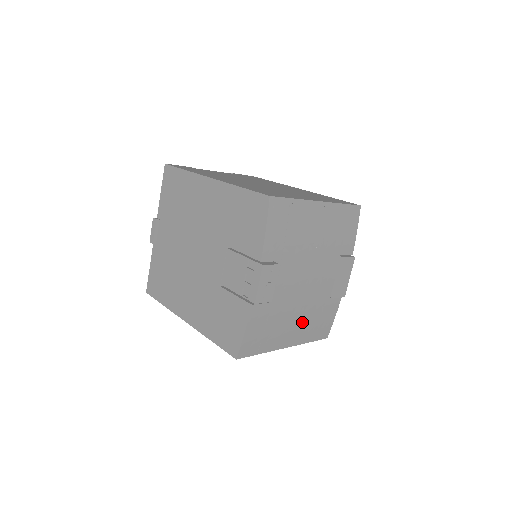
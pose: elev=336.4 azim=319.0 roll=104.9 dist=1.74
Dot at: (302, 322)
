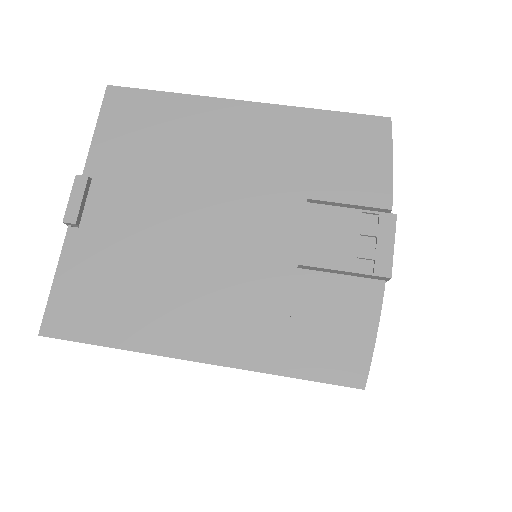
Dot at: occluded
